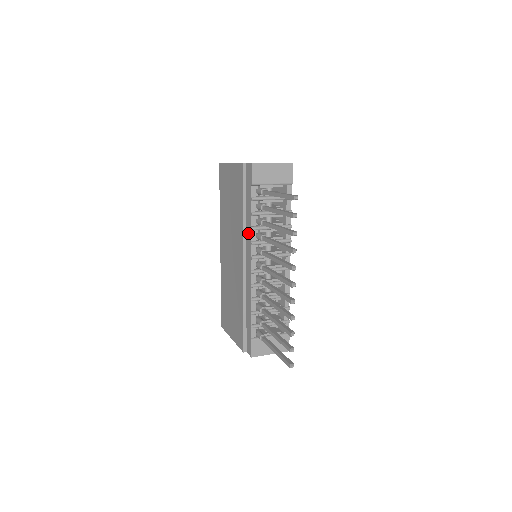
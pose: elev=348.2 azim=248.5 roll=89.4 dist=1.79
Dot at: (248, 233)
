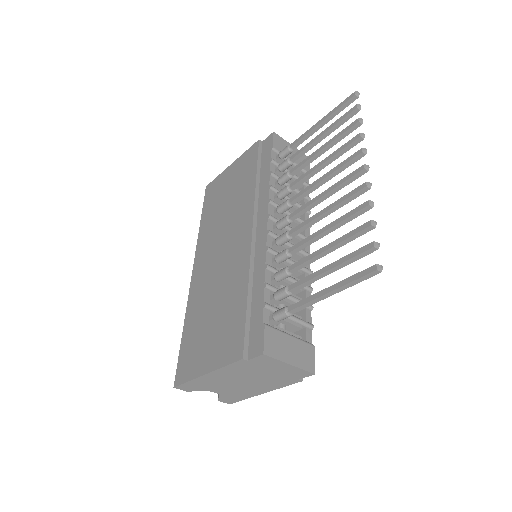
Dot at: (263, 196)
